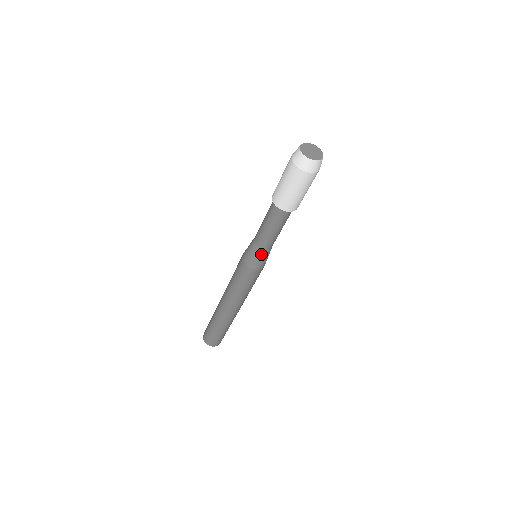
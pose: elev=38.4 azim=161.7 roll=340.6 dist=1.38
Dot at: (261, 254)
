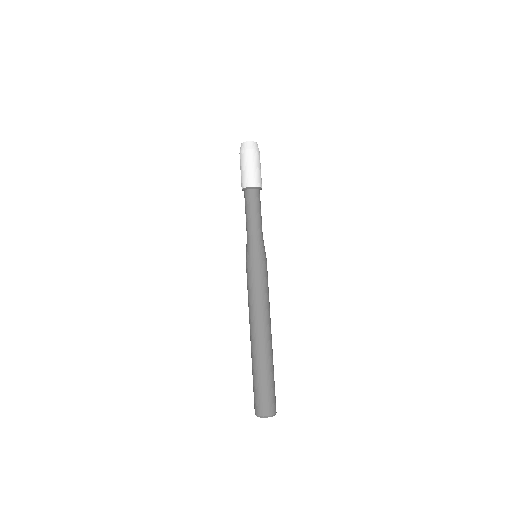
Dot at: (257, 241)
